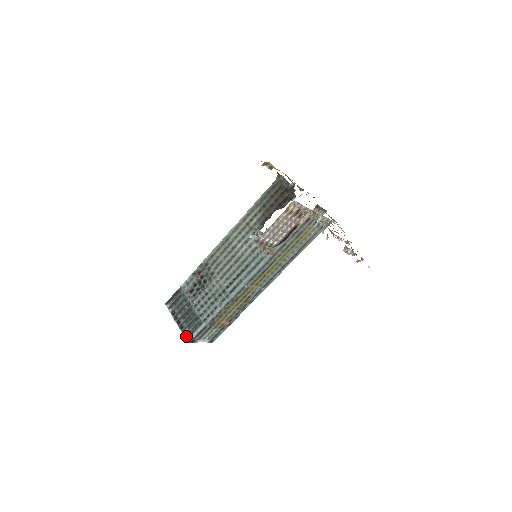
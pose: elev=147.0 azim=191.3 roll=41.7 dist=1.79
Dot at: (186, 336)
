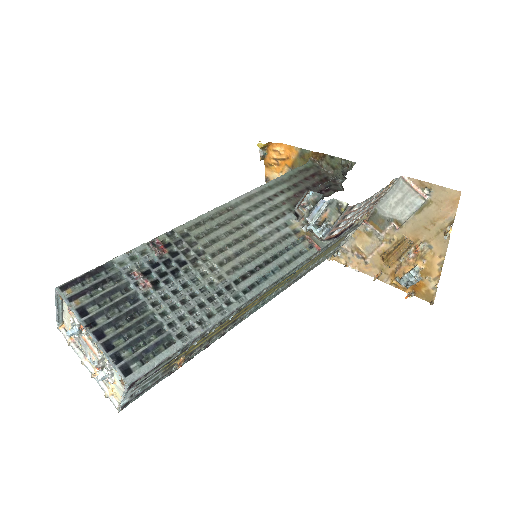
Dot at: (123, 367)
